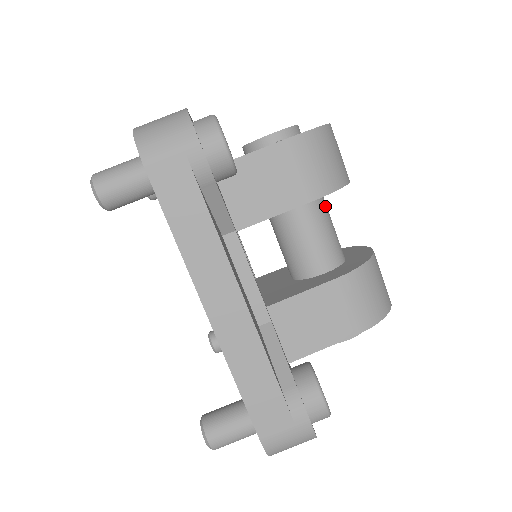
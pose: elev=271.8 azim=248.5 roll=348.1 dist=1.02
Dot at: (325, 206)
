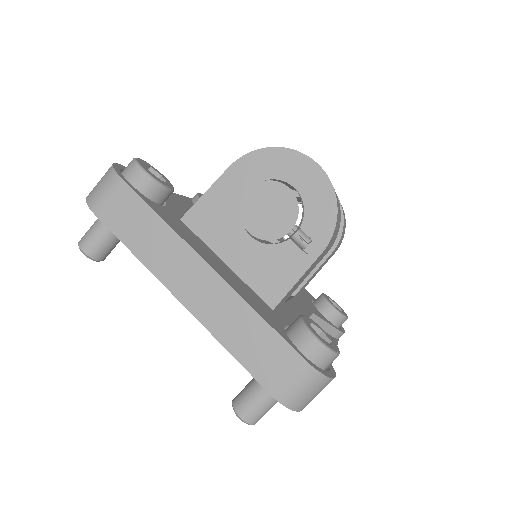
Dot at: occluded
